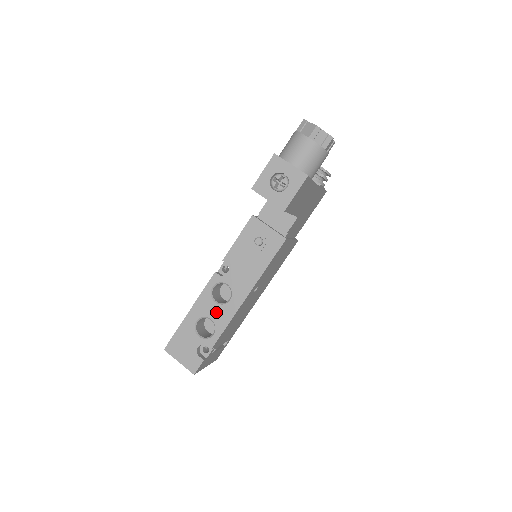
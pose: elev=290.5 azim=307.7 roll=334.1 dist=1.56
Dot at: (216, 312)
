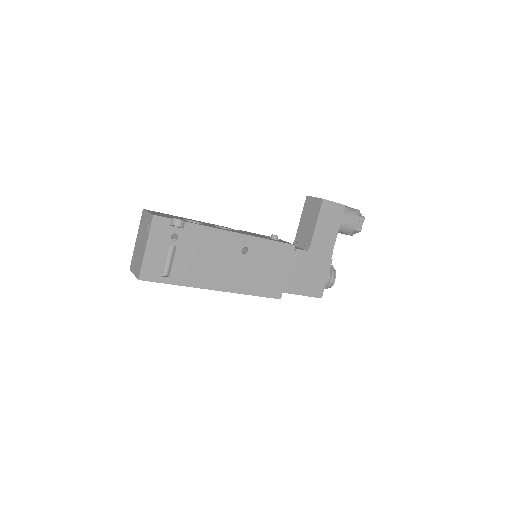
Dot at: (210, 225)
